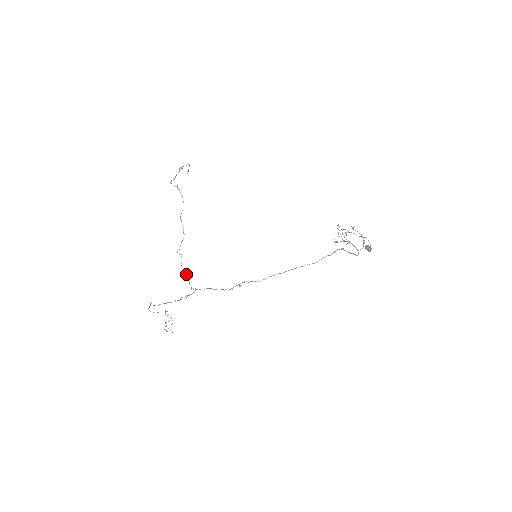
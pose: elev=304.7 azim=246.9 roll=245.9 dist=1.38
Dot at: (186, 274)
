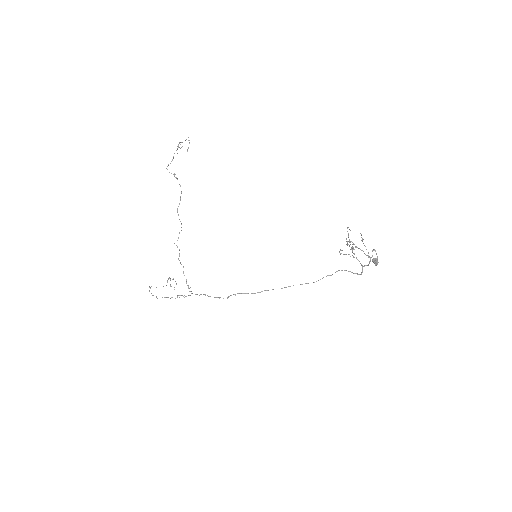
Dot at: occluded
